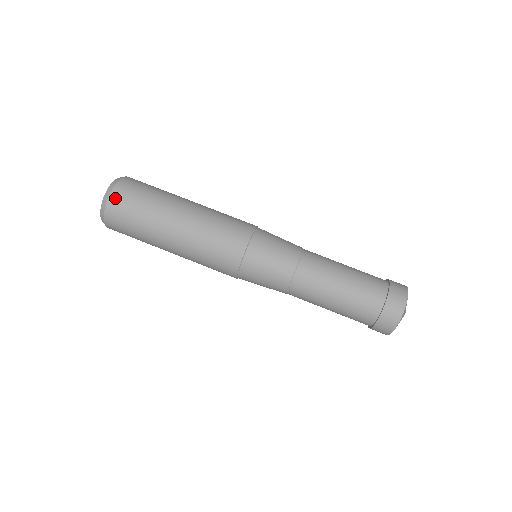
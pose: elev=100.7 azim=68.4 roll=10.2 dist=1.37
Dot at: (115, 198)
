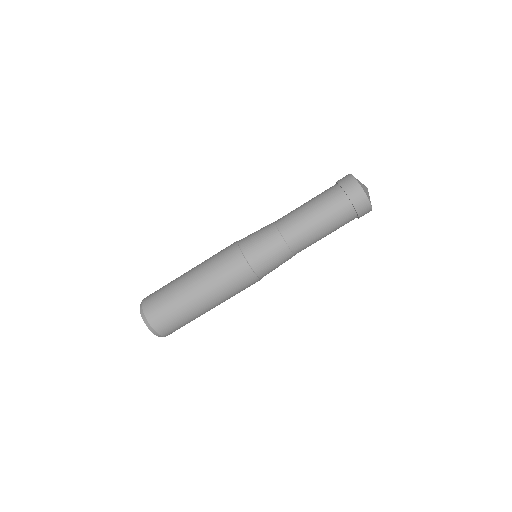
Dot at: (165, 333)
